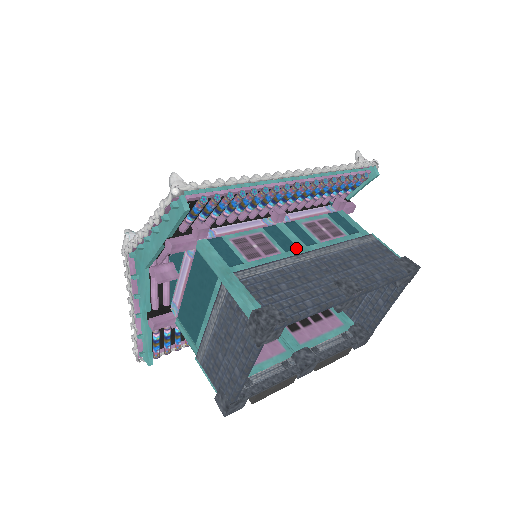
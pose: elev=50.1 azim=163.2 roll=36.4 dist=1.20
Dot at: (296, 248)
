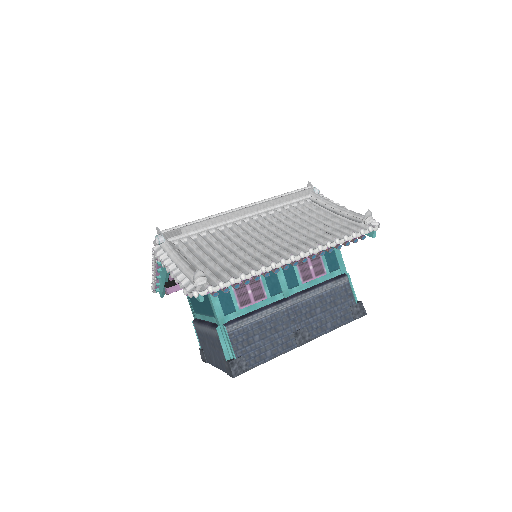
Dot at: (280, 292)
